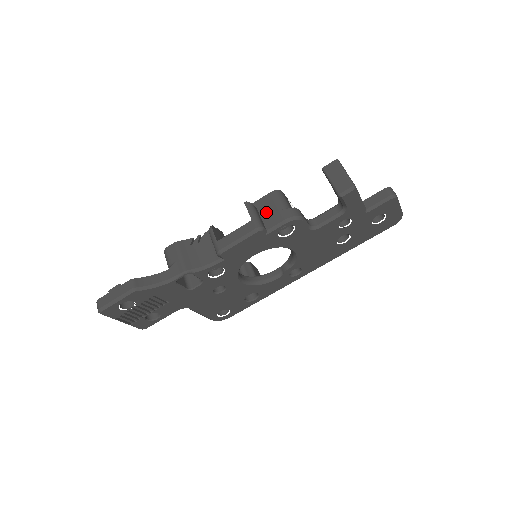
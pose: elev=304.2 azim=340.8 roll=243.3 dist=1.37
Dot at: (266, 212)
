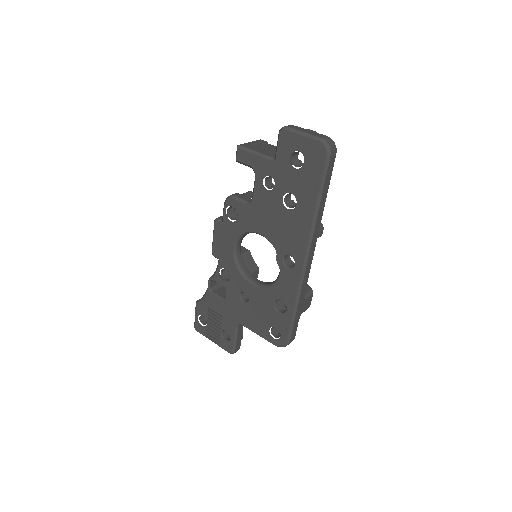
Dot at: occluded
